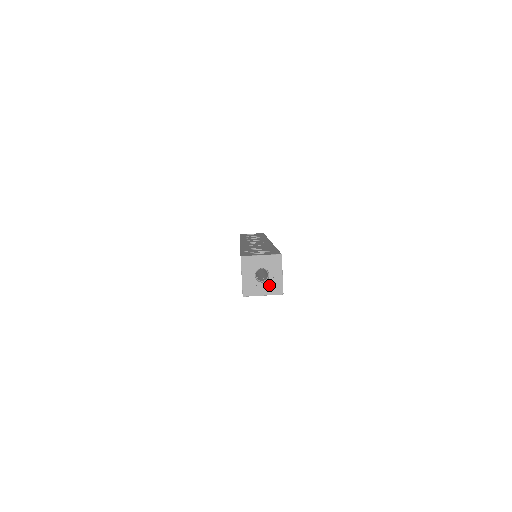
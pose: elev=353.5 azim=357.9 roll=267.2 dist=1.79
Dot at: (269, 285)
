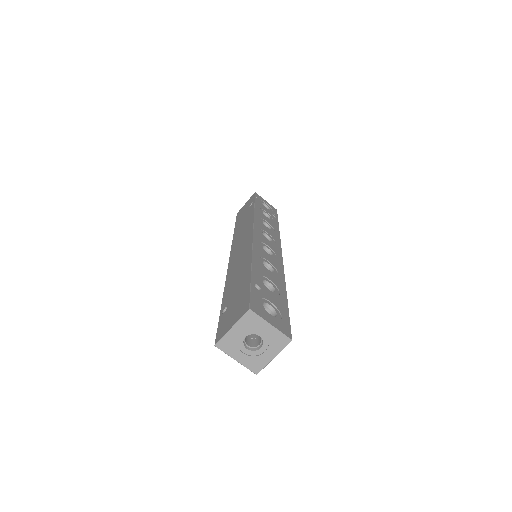
Dot at: (251, 356)
